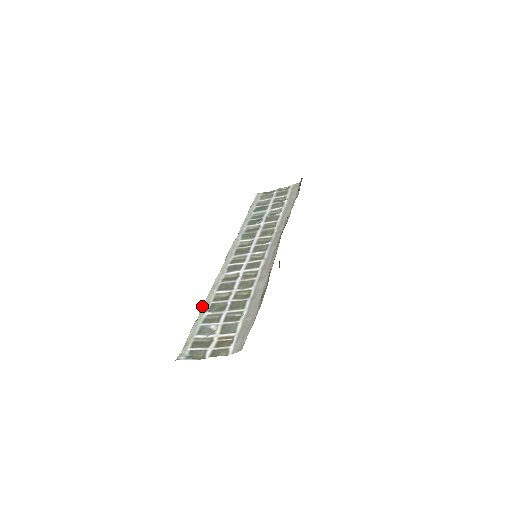
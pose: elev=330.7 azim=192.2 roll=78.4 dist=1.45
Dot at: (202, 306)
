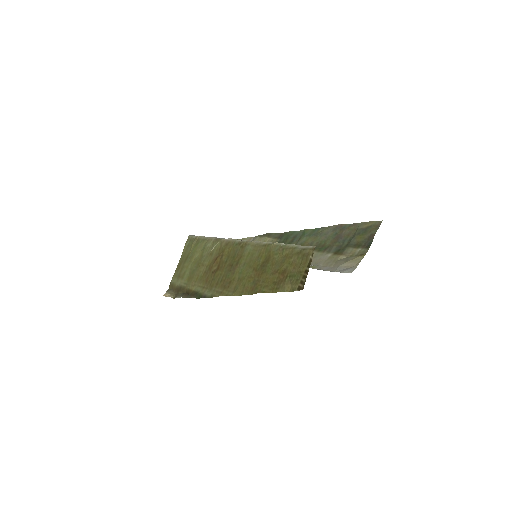
Dot at: (277, 242)
